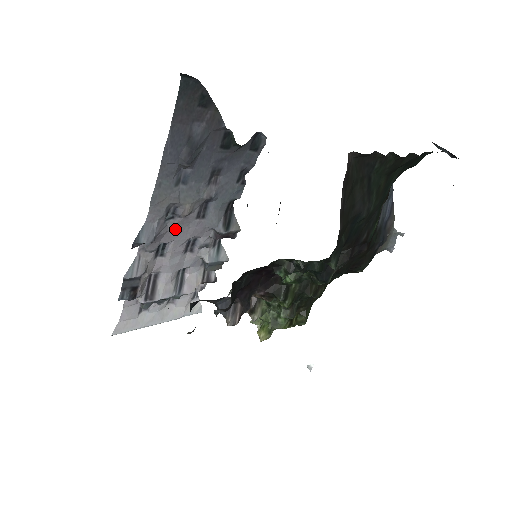
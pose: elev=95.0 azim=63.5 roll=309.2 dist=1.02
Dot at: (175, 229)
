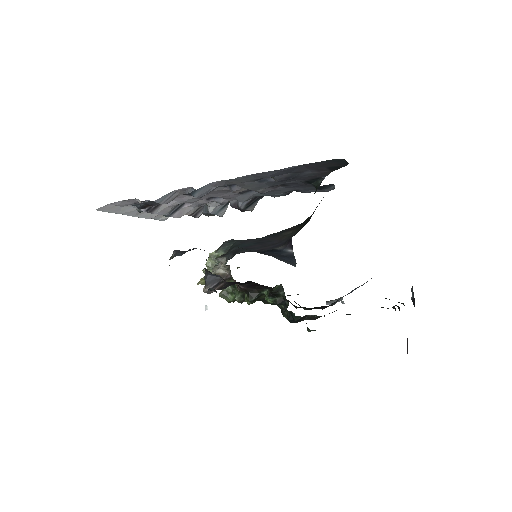
Dot at: (218, 191)
